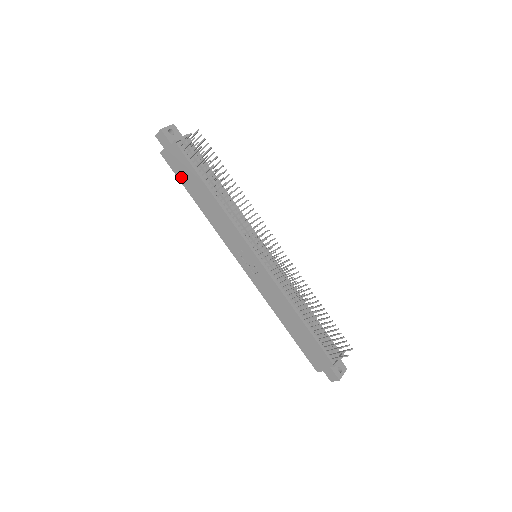
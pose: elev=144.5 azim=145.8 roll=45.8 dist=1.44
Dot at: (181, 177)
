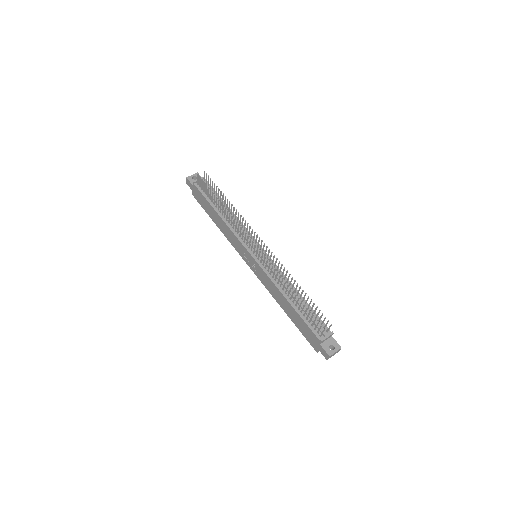
Dot at: (204, 208)
